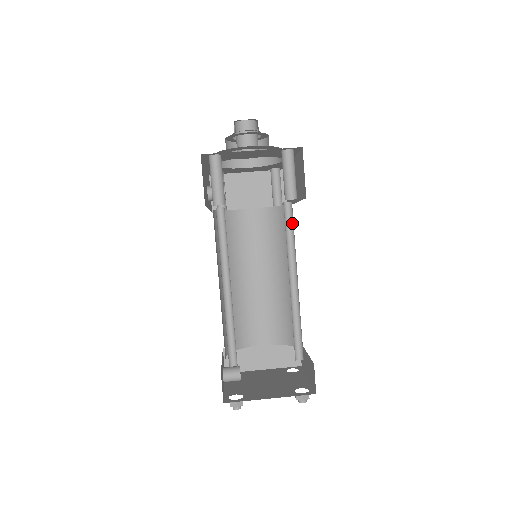
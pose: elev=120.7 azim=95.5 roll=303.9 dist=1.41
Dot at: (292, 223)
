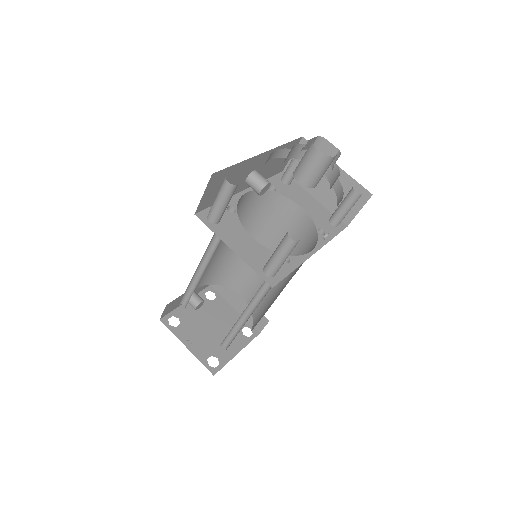
Dot at: occluded
